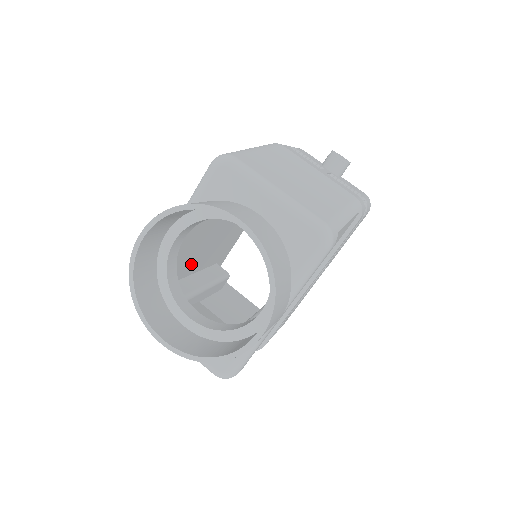
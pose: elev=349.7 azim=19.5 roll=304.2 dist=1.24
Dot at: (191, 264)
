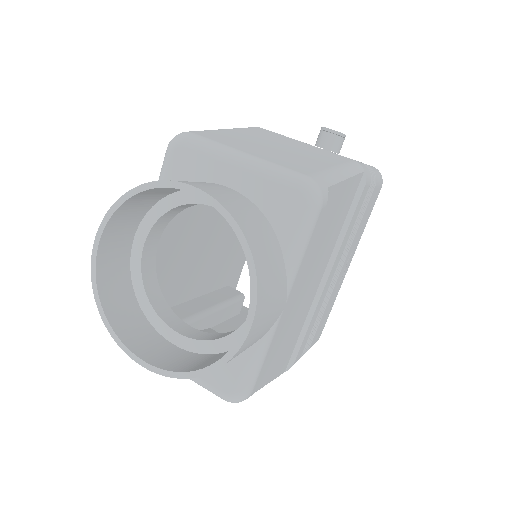
Dot at: (189, 284)
